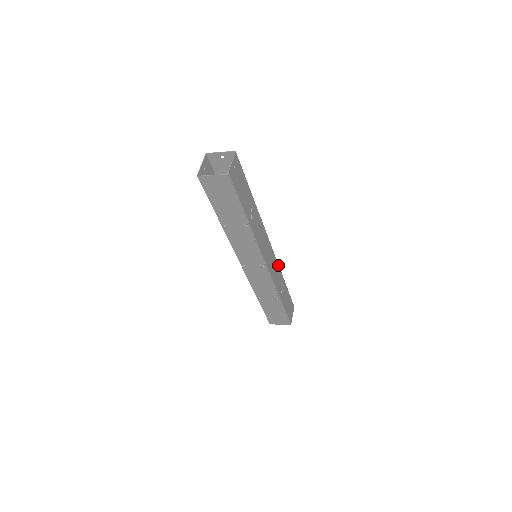
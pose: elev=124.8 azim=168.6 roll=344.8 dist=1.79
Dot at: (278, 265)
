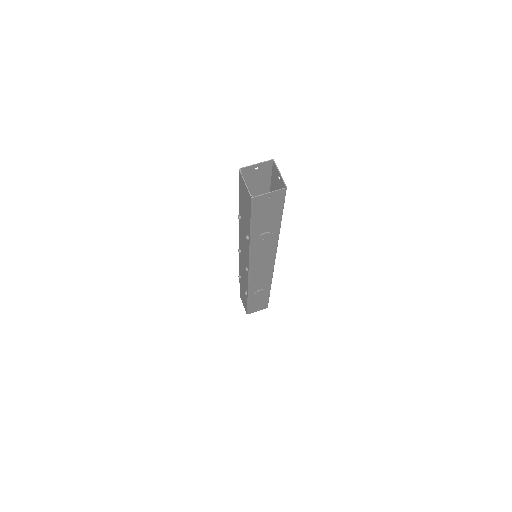
Dot at: occluded
